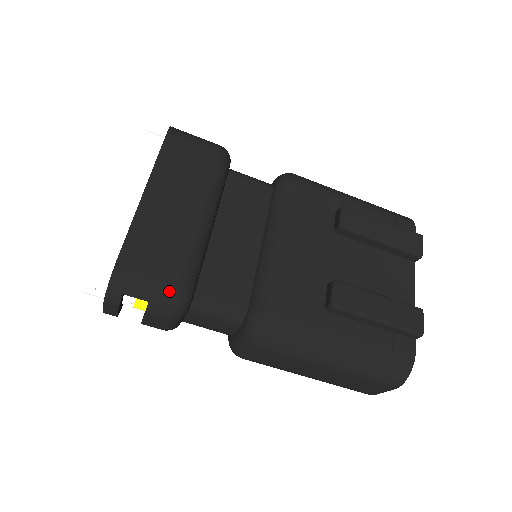
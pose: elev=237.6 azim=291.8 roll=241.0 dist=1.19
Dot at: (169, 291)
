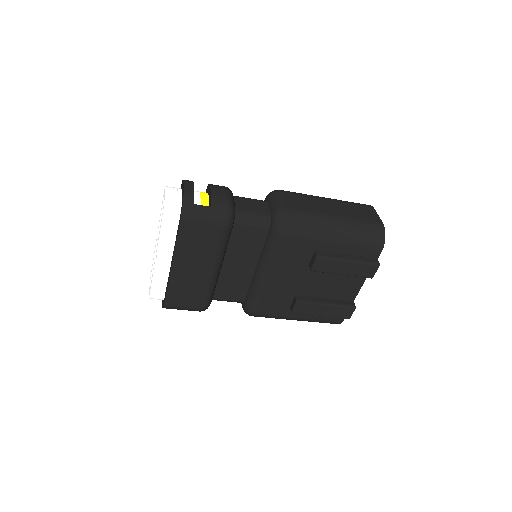
Dot at: (196, 310)
